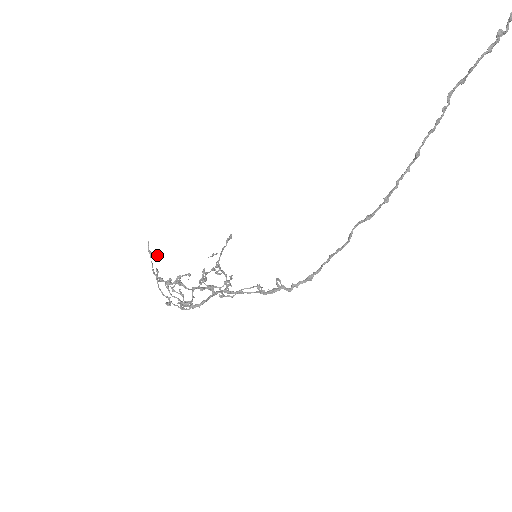
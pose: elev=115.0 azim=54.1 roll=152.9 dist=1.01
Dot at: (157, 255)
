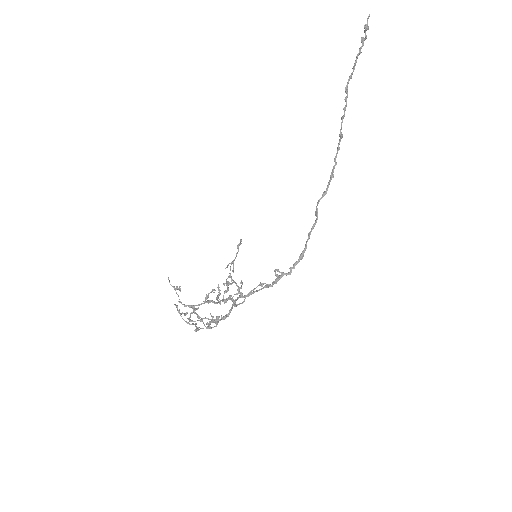
Dot at: (180, 286)
